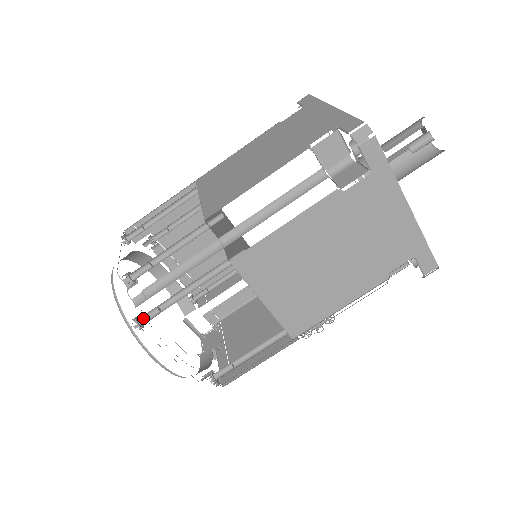
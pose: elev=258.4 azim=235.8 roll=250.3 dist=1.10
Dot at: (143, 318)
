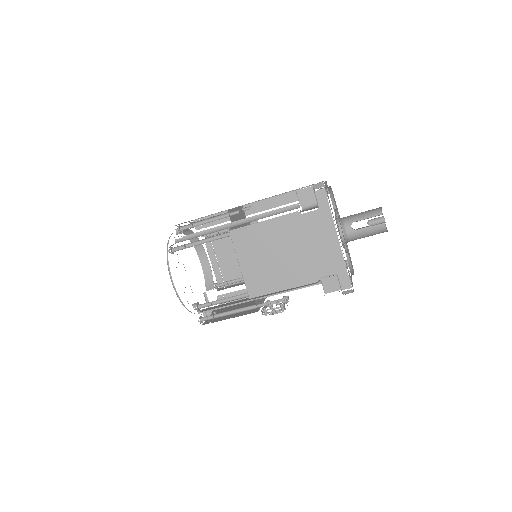
Dot at: (175, 249)
